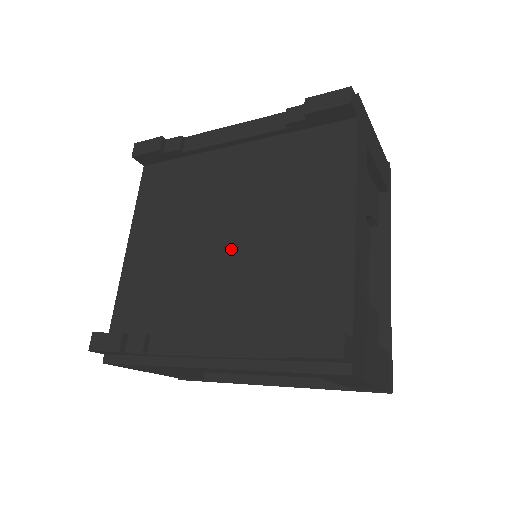
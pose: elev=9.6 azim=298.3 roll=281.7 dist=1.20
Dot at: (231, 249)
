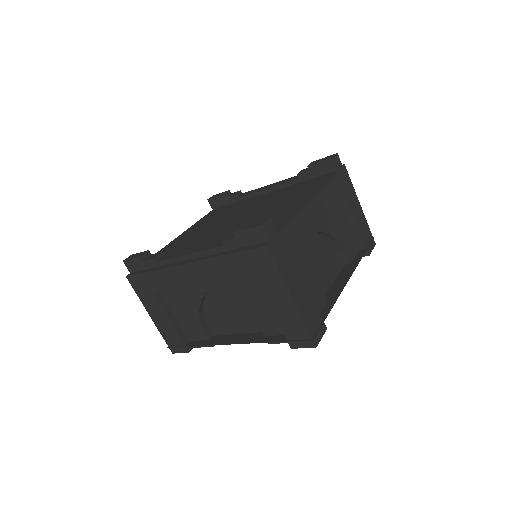
Dot at: (236, 223)
